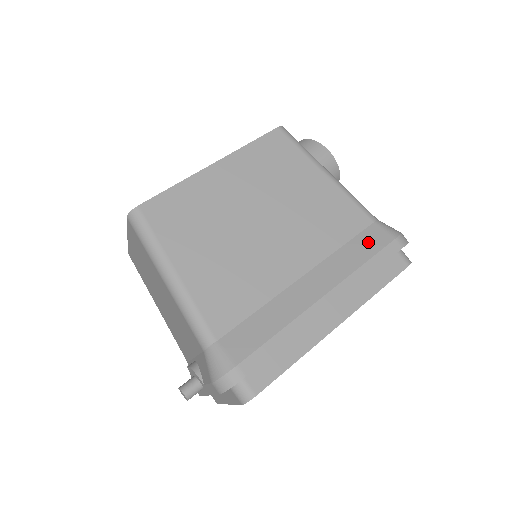
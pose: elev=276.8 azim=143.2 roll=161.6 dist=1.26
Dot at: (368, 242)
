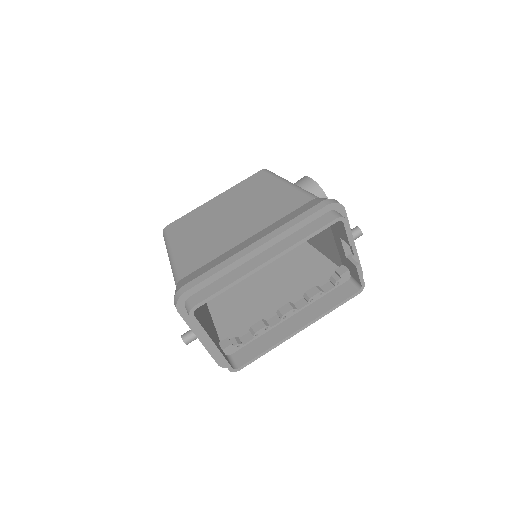
Dot at: (302, 209)
